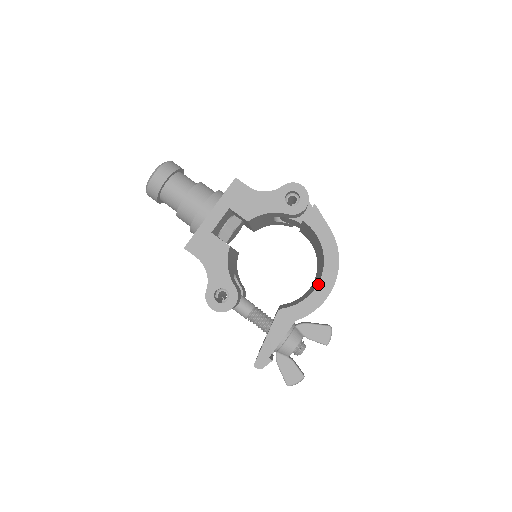
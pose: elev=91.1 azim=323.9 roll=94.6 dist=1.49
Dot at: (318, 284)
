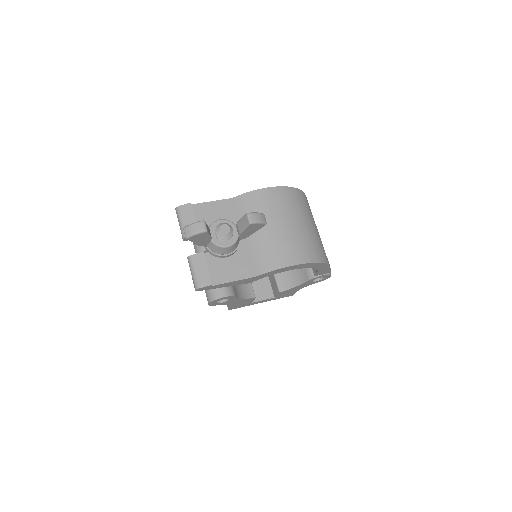
Dot at: occluded
